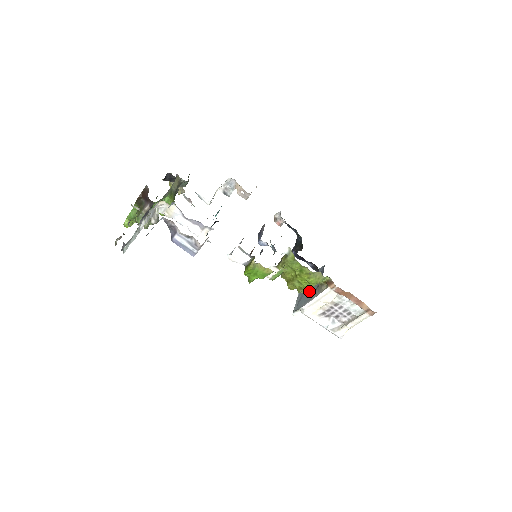
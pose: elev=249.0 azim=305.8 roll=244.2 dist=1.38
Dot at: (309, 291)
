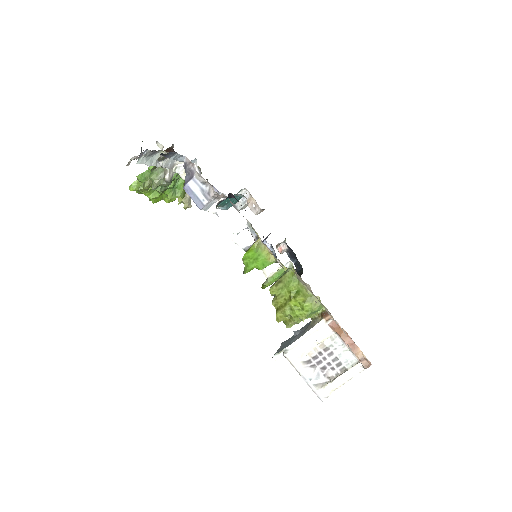
Dot at: (297, 333)
